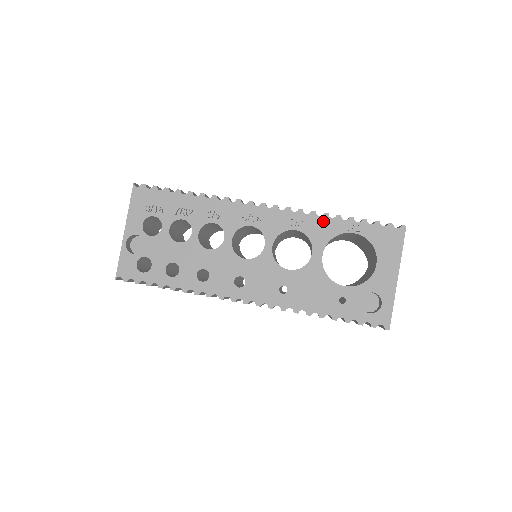
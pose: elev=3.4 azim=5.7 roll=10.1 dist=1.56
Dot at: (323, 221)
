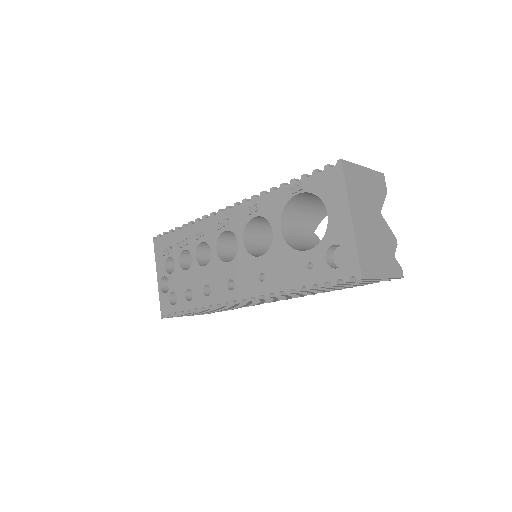
Dot at: (272, 196)
